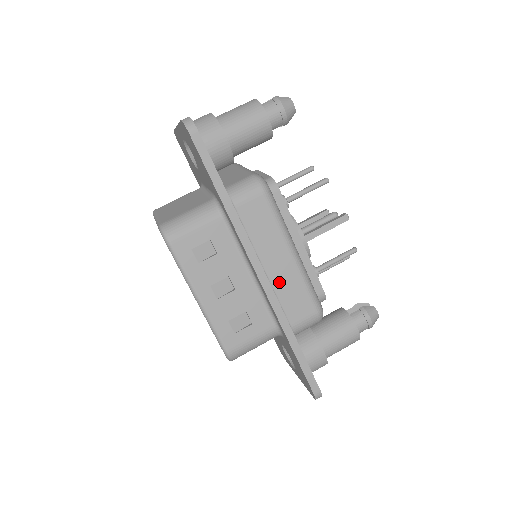
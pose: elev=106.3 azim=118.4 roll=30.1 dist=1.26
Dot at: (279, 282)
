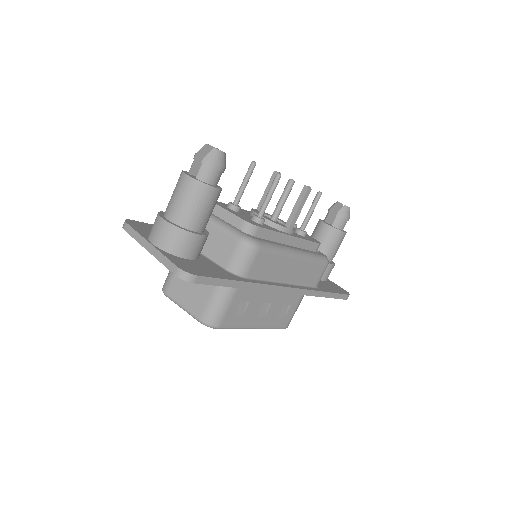
Dot at: (297, 277)
